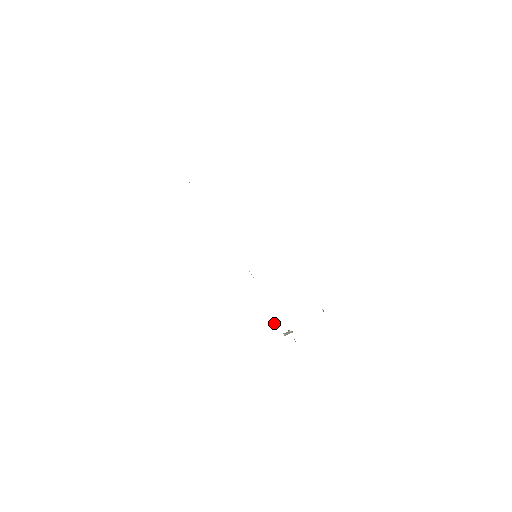
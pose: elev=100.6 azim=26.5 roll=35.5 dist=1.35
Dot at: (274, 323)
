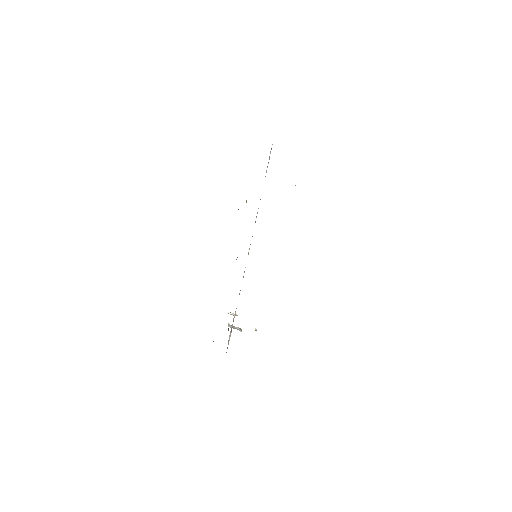
Dot at: occluded
